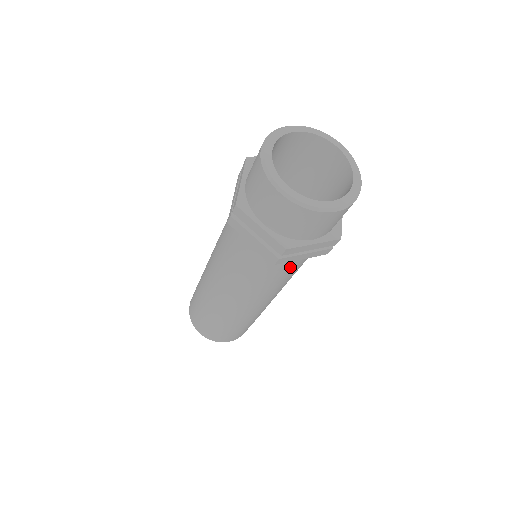
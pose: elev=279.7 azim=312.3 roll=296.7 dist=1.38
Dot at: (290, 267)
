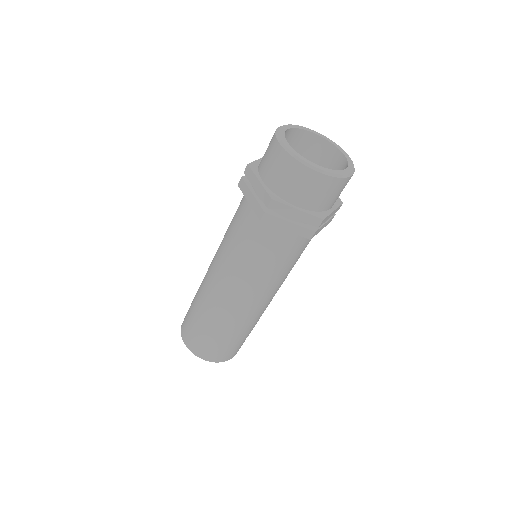
Dot at: (307, 244)
